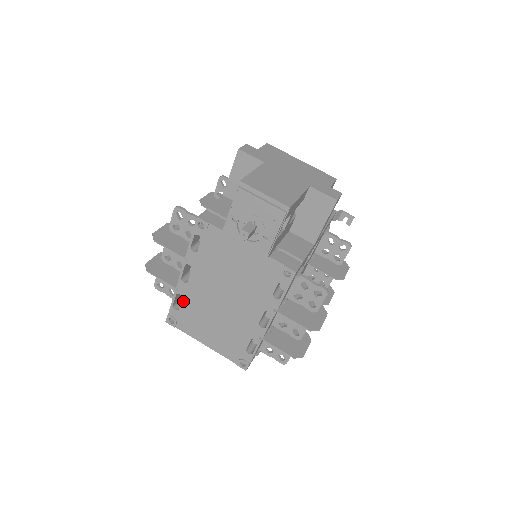
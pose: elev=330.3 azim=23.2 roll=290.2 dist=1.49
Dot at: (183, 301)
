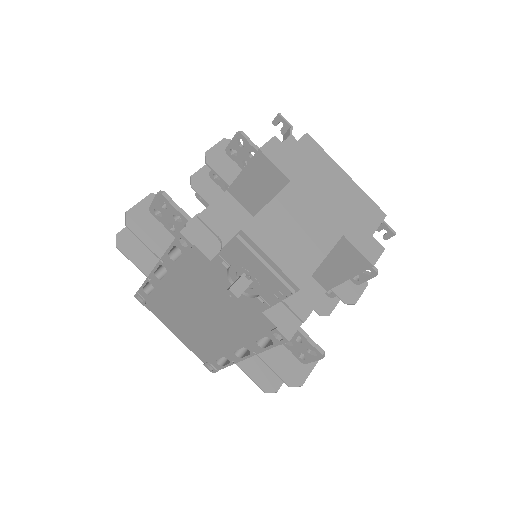
Dot at: (154, 291)
